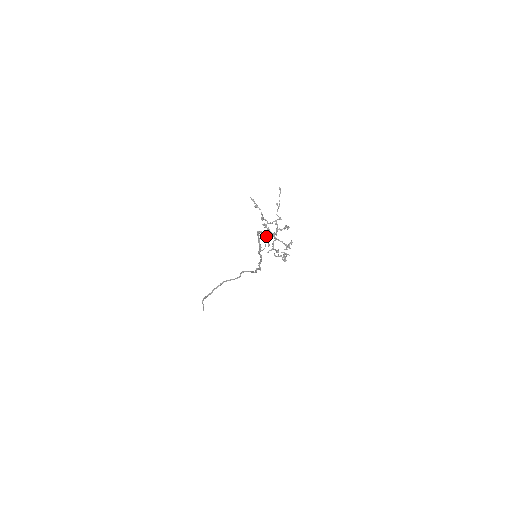
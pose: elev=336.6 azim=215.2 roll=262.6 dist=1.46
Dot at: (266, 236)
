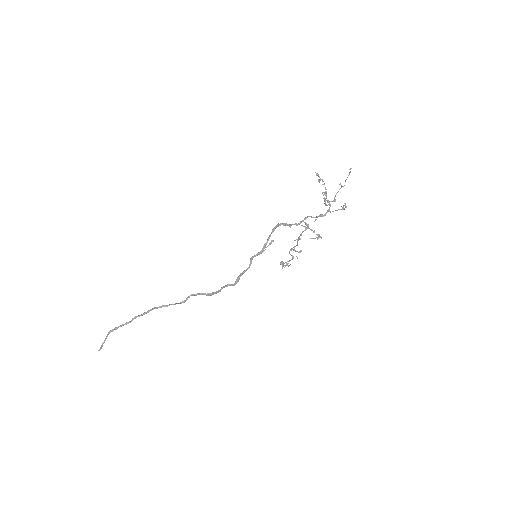
Dot at: (300, 223)
